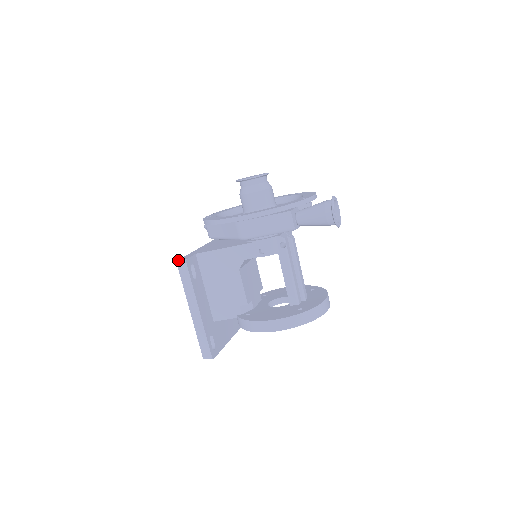
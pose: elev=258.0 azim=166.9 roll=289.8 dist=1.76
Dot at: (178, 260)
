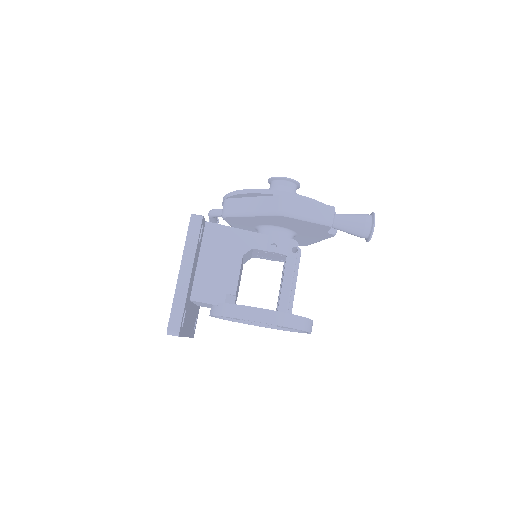
Dot at: occluded
